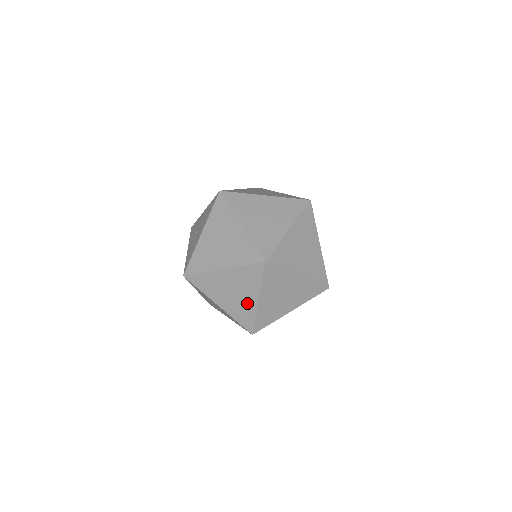
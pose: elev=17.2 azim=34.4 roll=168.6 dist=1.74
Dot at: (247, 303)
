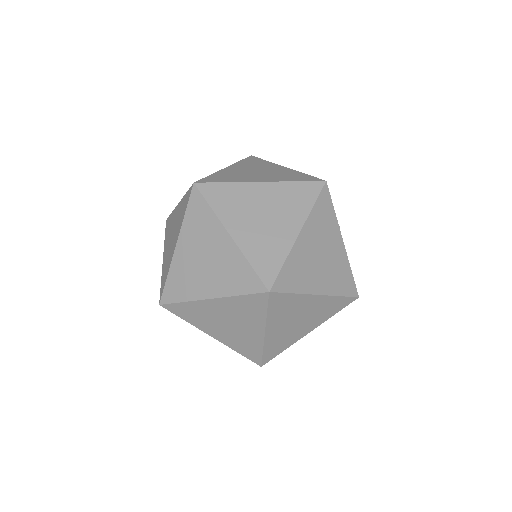
Dot at: (225, 254)
